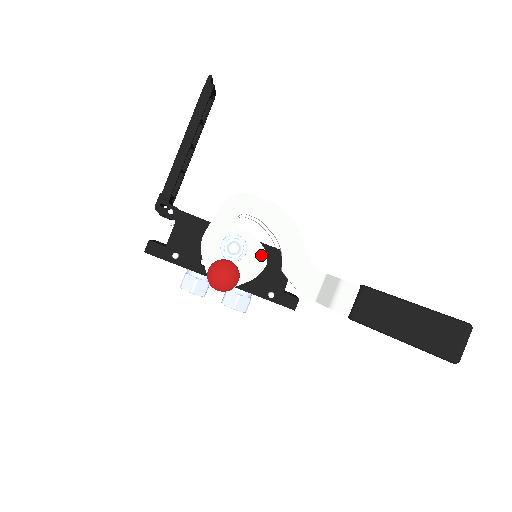
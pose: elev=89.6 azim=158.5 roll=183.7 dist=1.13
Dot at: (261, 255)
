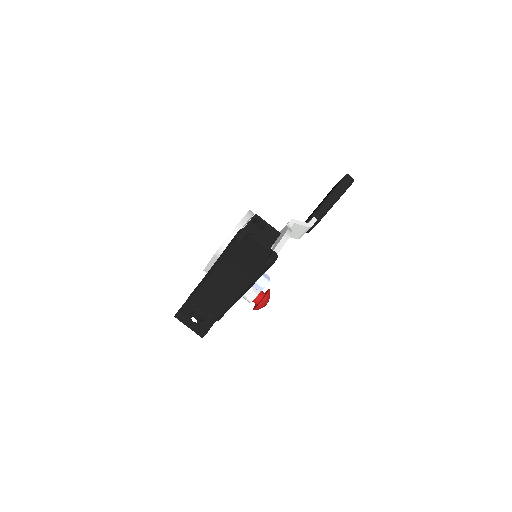
Dot at: occluded
